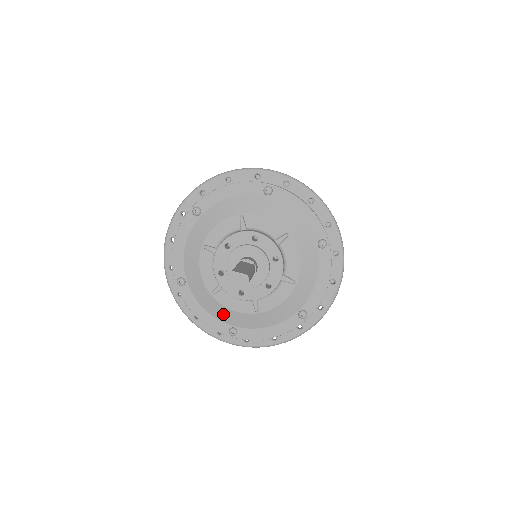
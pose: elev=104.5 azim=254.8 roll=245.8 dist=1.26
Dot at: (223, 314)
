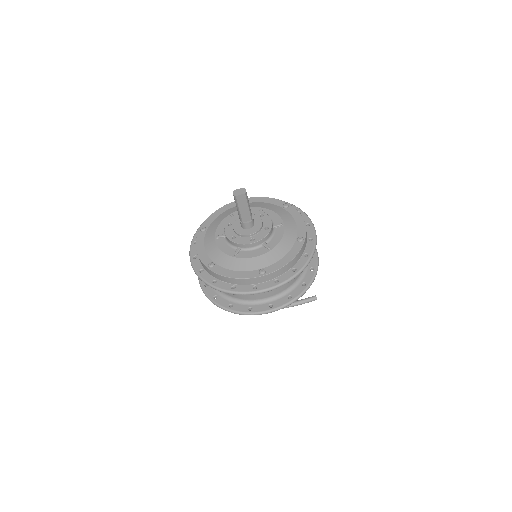
Dot at: (249, 265)
